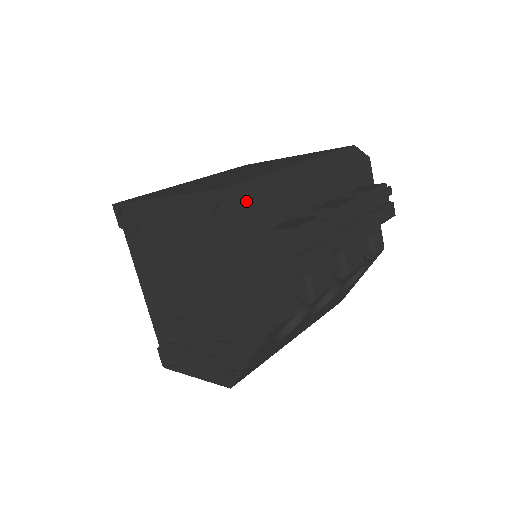
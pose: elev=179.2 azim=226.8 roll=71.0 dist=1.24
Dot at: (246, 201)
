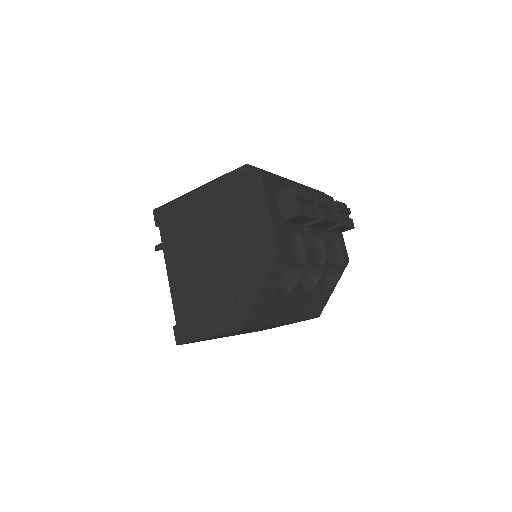
Dot at: (262, 171)
